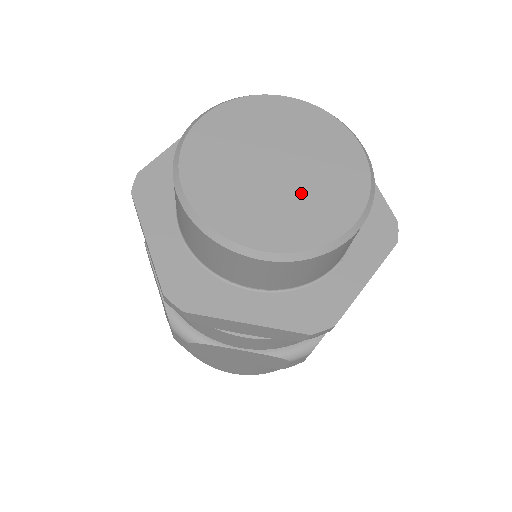
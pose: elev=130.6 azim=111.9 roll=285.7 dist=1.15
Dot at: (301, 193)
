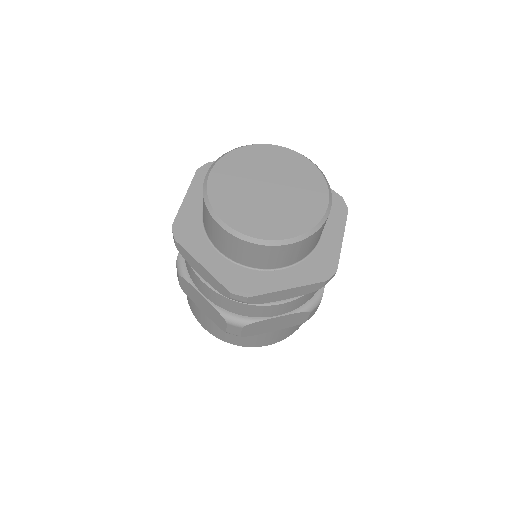
Dot at: (270, 208)
